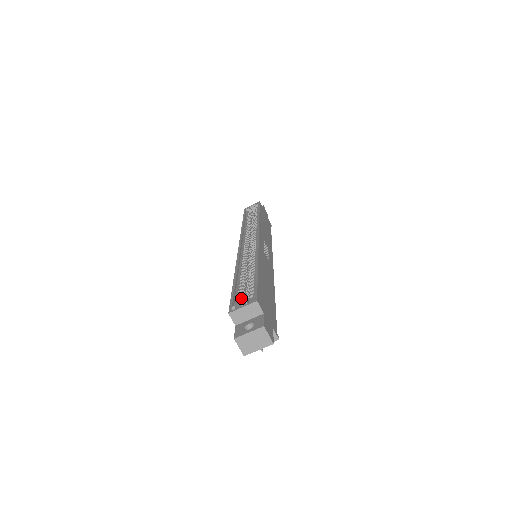
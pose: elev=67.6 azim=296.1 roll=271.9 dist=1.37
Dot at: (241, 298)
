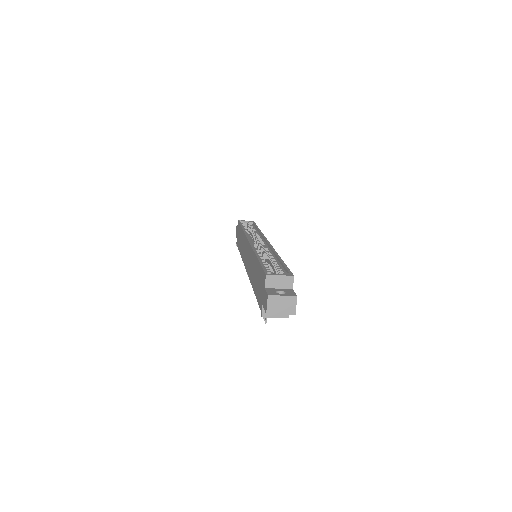
Dot at: (270, 271)
